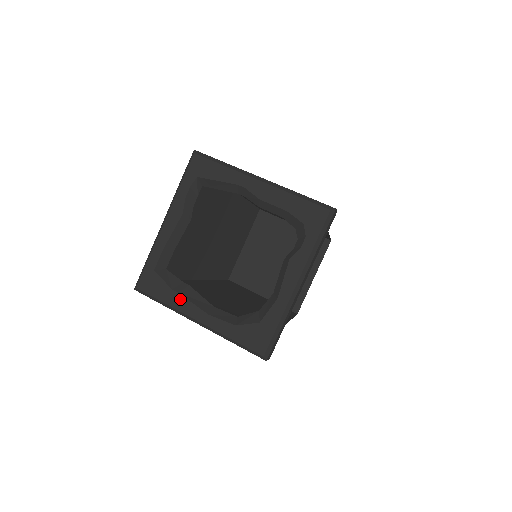
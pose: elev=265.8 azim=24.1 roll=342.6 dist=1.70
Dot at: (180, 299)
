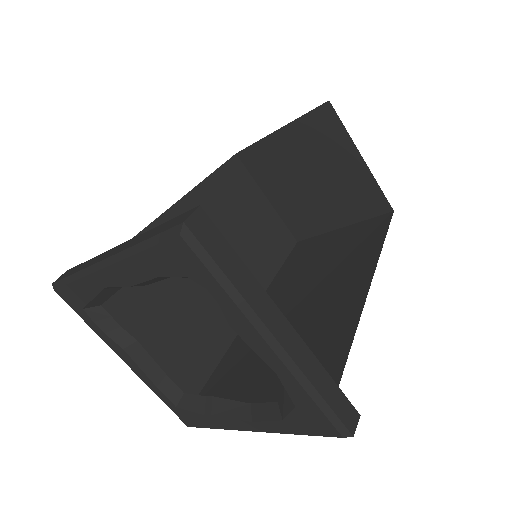
Dot at: (219, 420)
